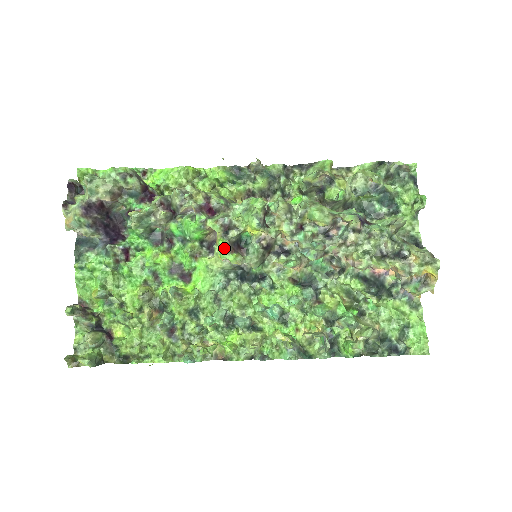
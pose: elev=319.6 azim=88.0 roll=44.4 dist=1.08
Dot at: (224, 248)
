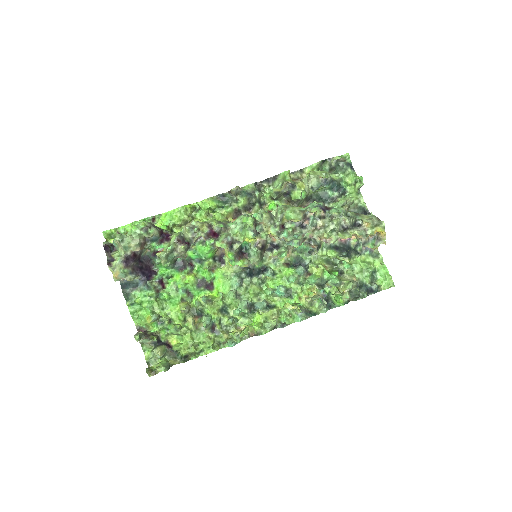
Dot at: (234, 259)
